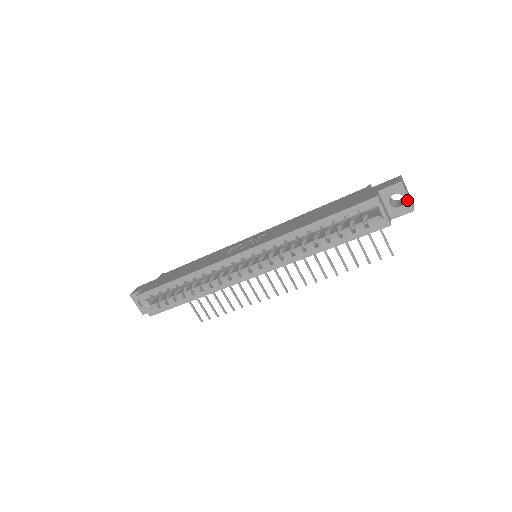
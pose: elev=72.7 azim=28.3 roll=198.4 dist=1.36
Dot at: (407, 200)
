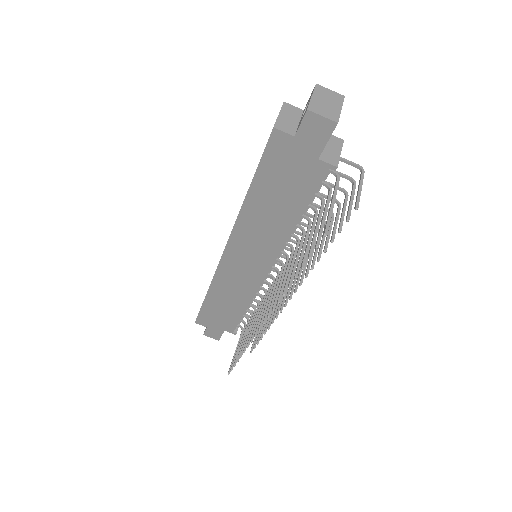
Dot at: (310, 101)
